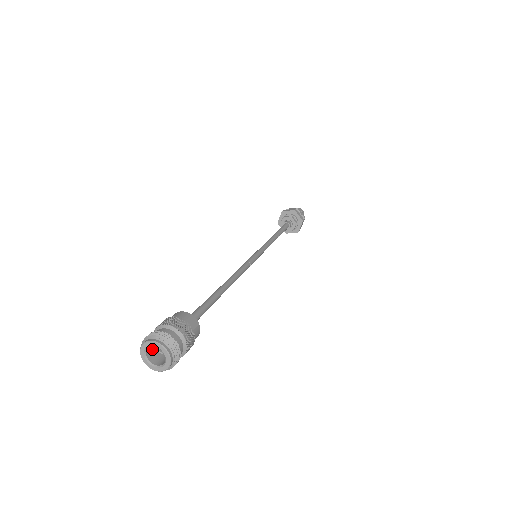
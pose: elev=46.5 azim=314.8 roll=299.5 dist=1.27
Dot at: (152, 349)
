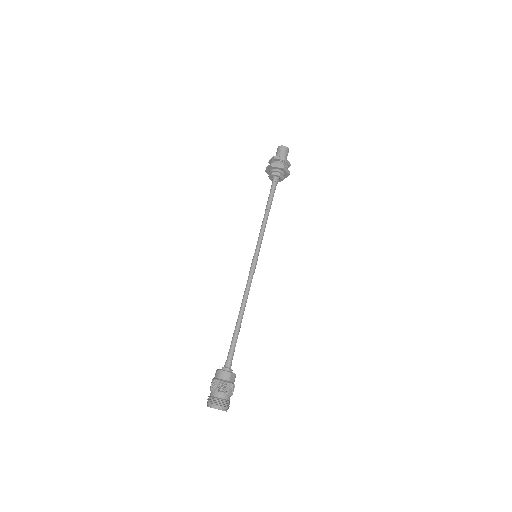
Dot at: occluded
